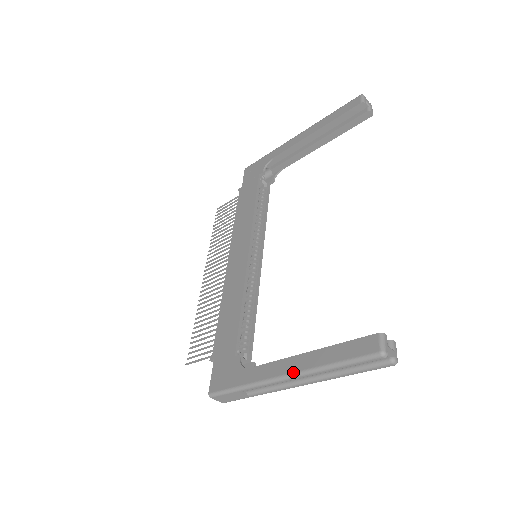
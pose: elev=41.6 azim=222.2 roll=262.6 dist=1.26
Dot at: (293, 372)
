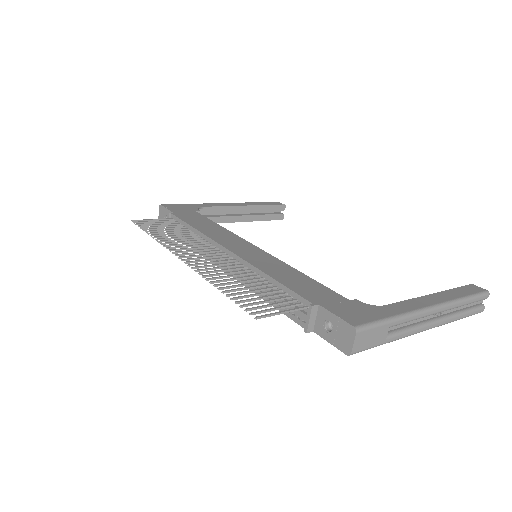
Dot at: (439, 303)
